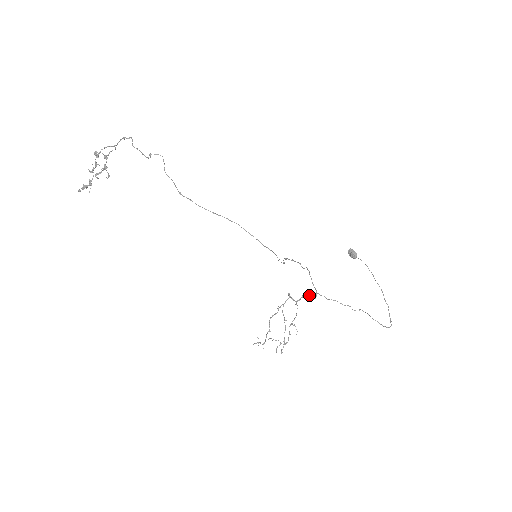
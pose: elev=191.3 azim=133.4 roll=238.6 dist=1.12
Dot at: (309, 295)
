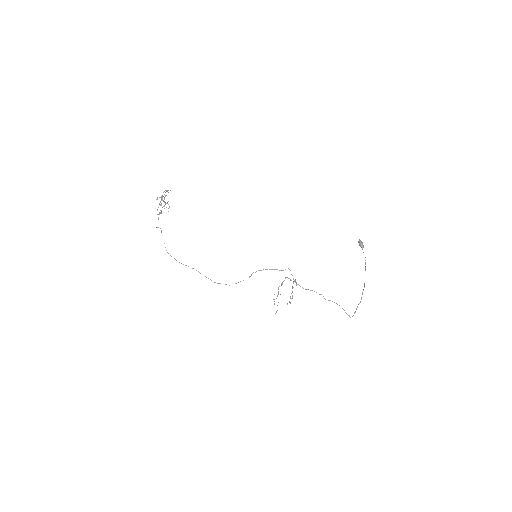
Dot at: (296, 282)
